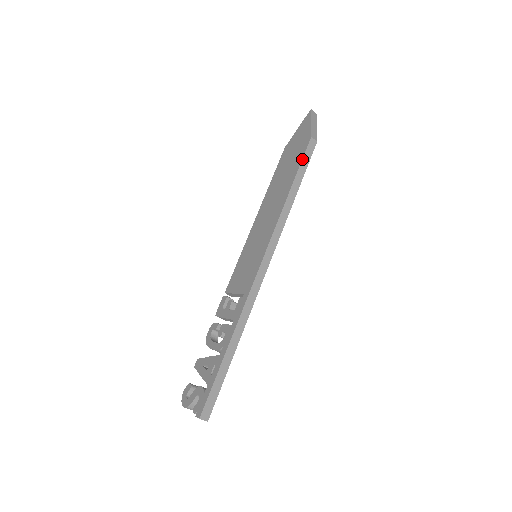
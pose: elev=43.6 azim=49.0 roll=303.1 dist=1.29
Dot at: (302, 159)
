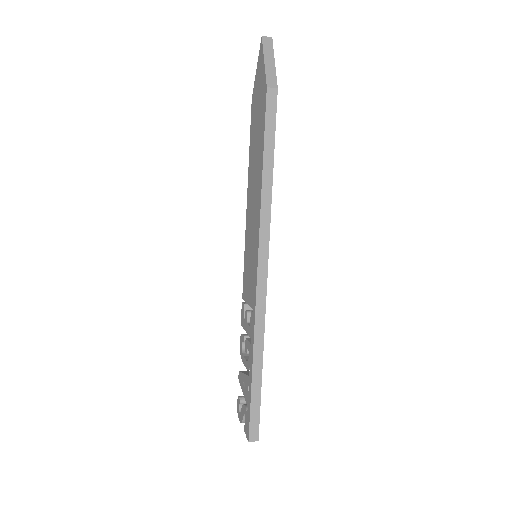
Dot at: (264, 124)
